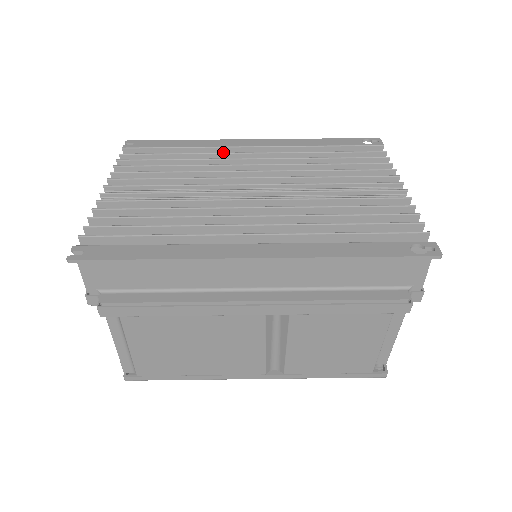
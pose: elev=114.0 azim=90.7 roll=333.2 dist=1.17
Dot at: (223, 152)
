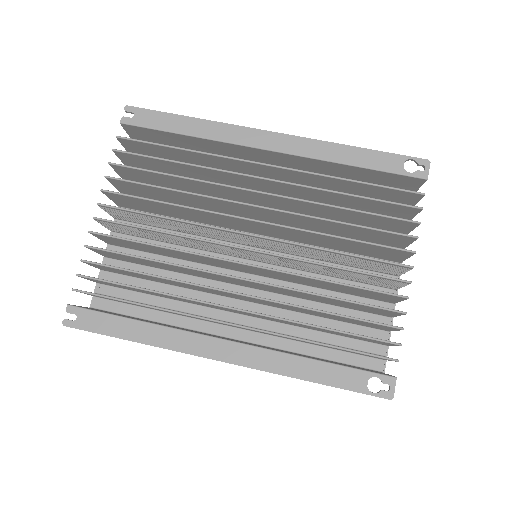
Dot at: (234, 147)
